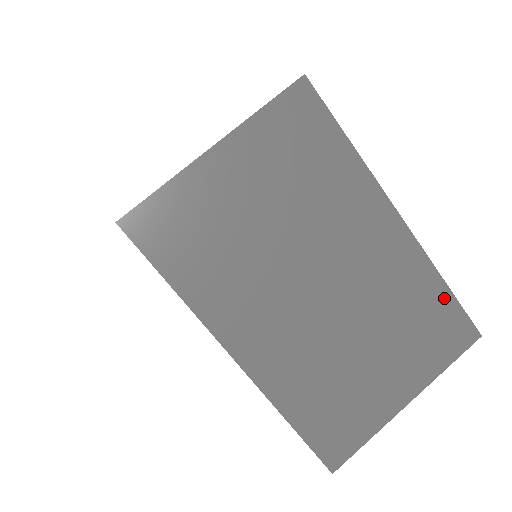
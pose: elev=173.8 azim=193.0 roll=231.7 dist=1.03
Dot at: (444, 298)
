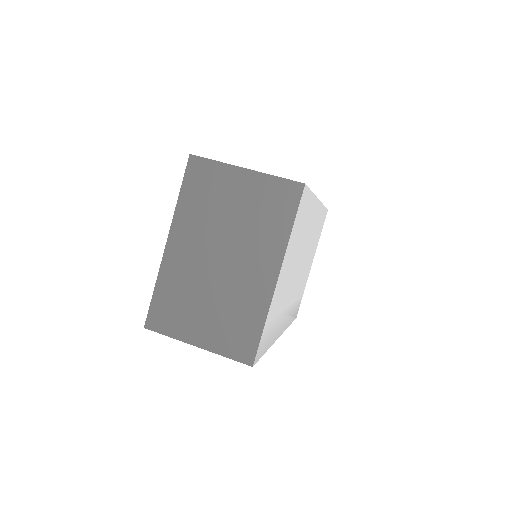
Dot at: (257, 330)
